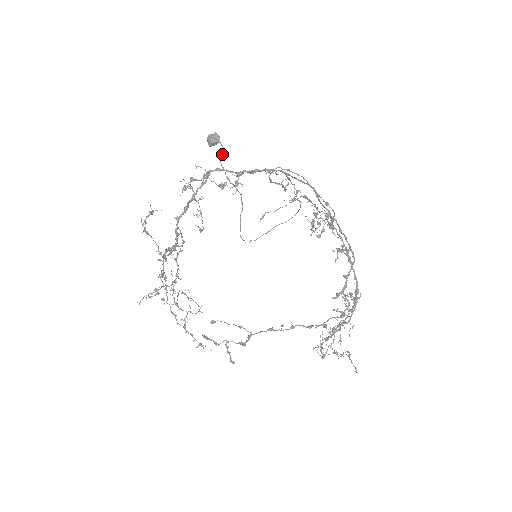
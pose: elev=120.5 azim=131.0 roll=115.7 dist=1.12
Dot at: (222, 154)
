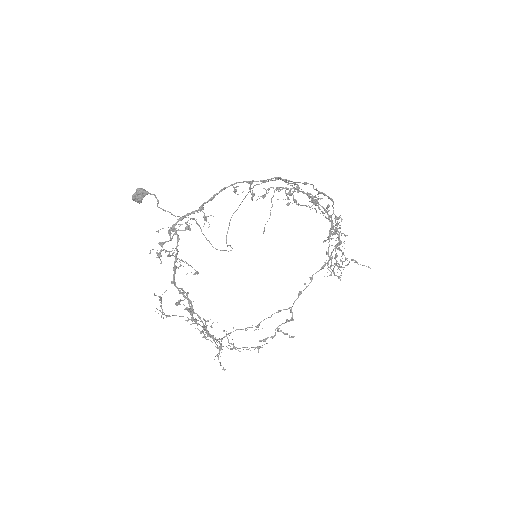
Dot at: (158, 201)
